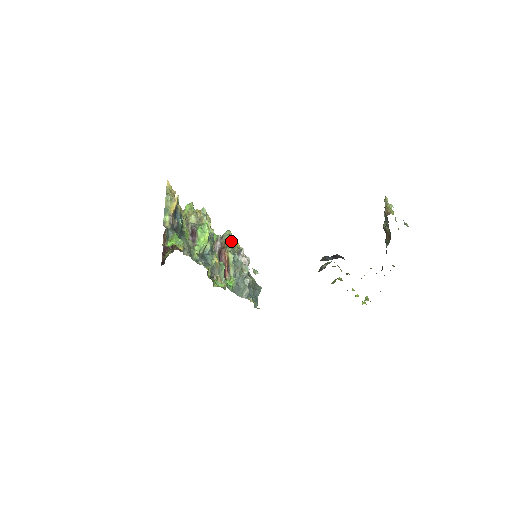
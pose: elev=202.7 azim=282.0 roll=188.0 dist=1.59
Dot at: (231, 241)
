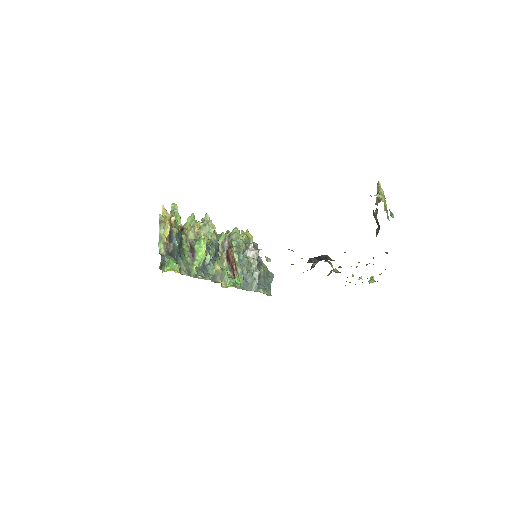
Dot at: (237, 240)
